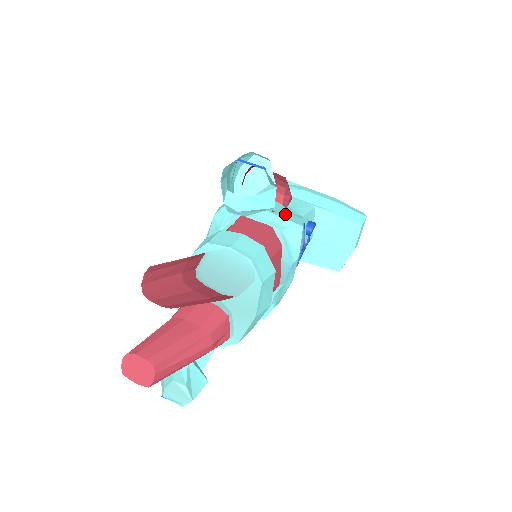
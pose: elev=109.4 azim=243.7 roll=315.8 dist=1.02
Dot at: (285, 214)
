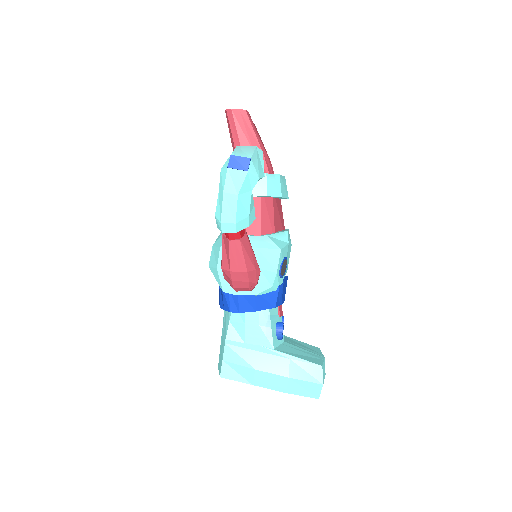
Dot at: occluded
